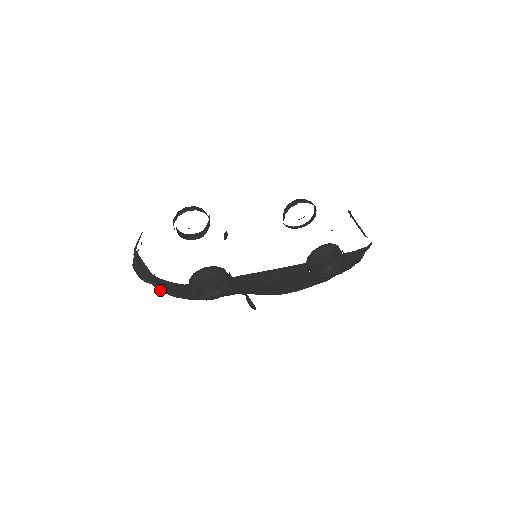
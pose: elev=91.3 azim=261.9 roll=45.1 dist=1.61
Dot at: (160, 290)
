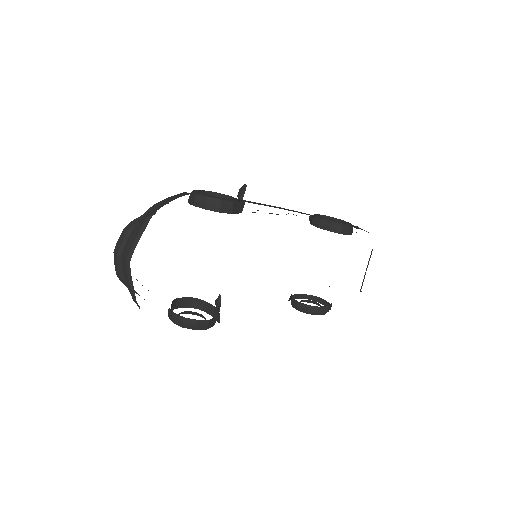
Dot at: occluded
